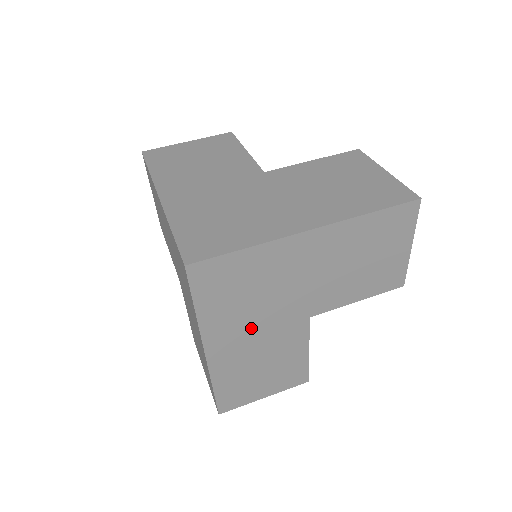
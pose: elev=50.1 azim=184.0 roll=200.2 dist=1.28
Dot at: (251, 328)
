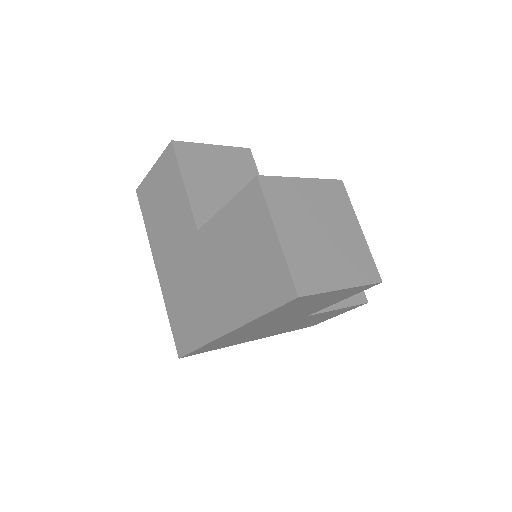
Dot at: (267, 332)
